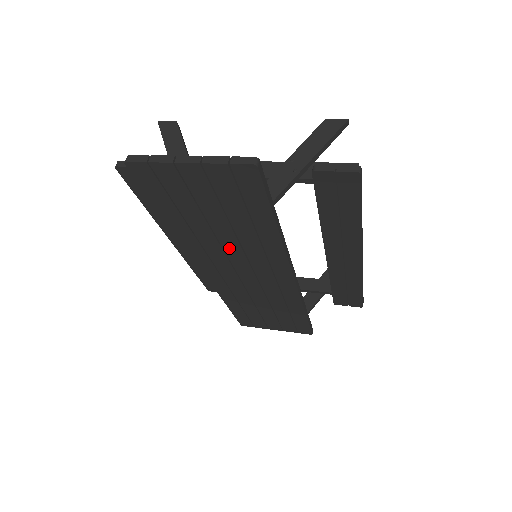
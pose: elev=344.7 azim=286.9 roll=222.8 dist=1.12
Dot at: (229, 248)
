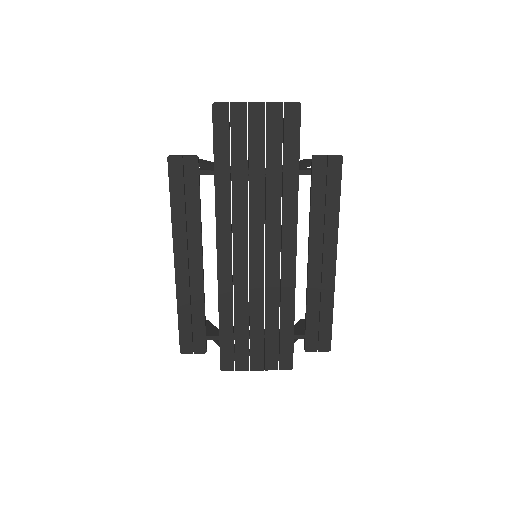
Dot at: (254, 208)
